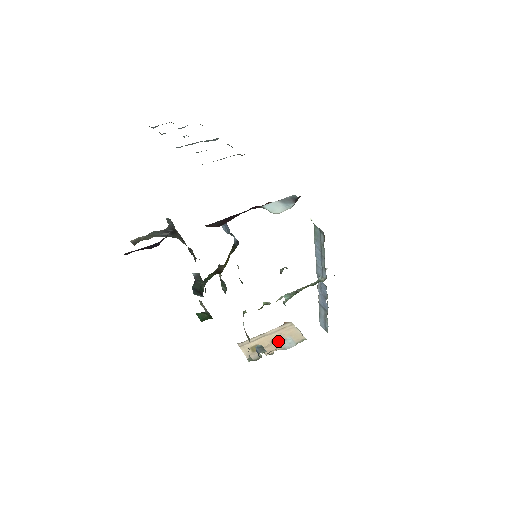
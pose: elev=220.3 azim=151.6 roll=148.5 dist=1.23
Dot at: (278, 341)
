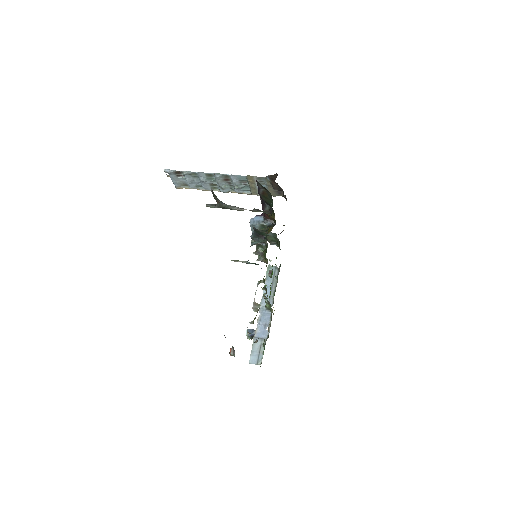
Dot at: occluded
